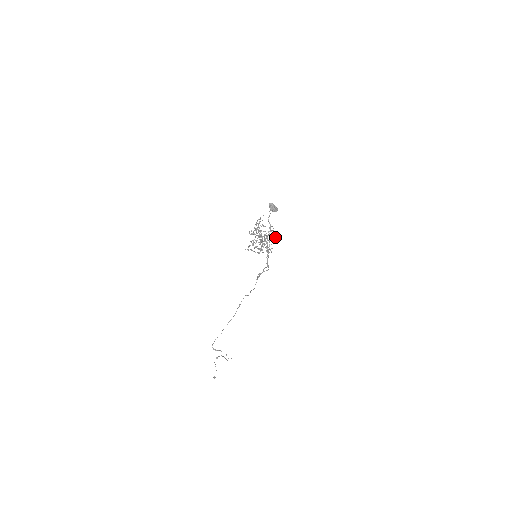
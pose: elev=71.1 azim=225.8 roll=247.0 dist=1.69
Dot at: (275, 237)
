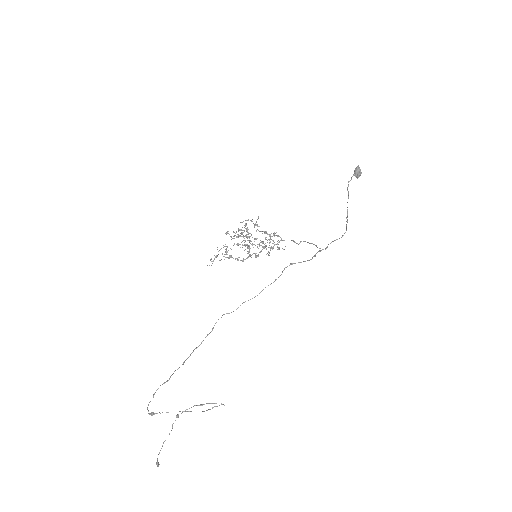
Dot at: occluded
